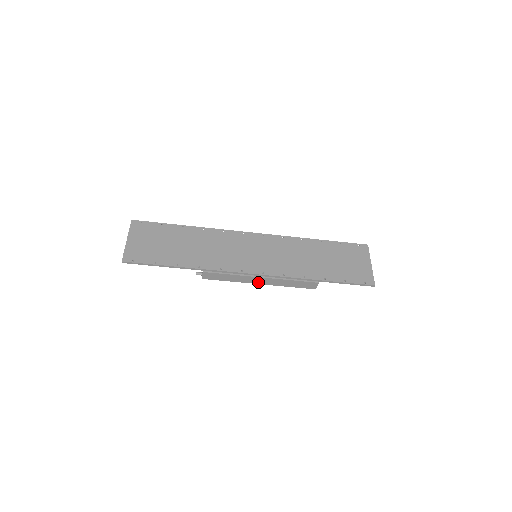
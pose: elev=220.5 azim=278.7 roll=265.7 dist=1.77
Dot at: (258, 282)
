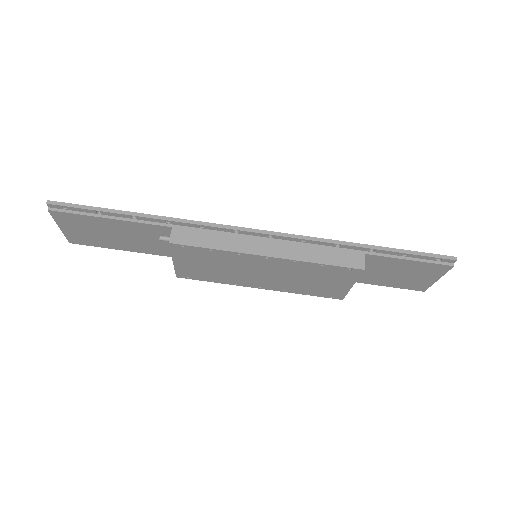
Dot at: (264, 251)
